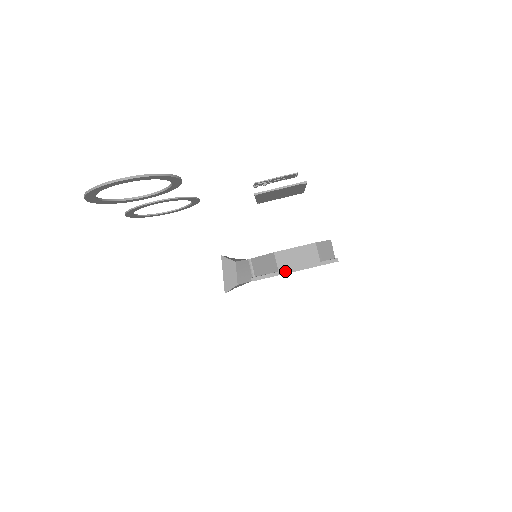
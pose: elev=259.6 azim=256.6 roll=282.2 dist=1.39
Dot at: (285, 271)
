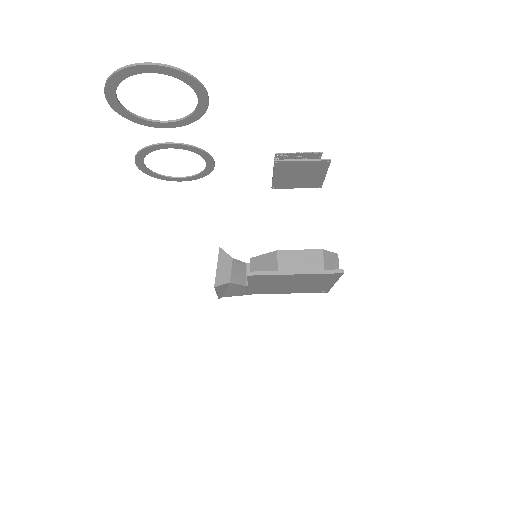
Dot at: (285, 272)
